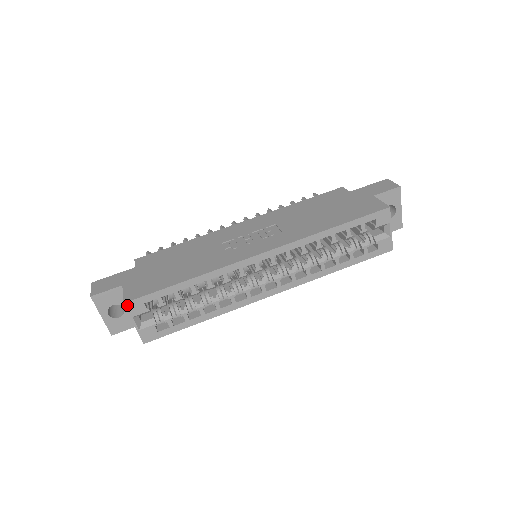
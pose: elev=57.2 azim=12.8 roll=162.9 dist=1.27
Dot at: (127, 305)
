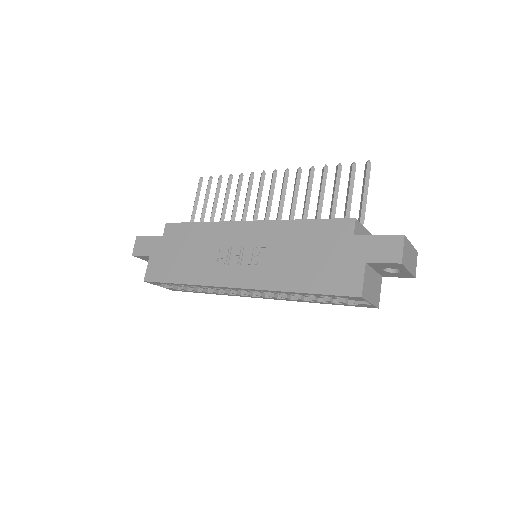
Dot at: (147, 282)
